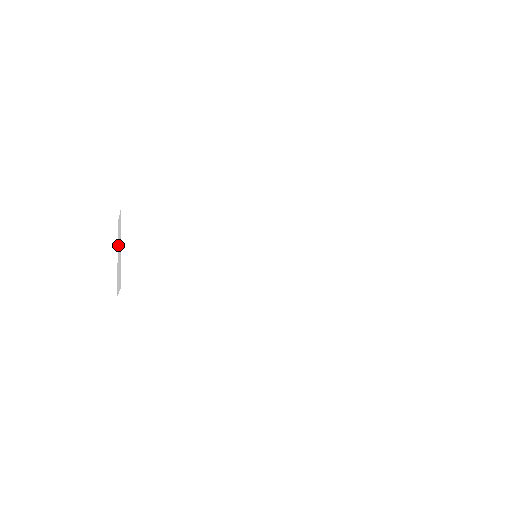
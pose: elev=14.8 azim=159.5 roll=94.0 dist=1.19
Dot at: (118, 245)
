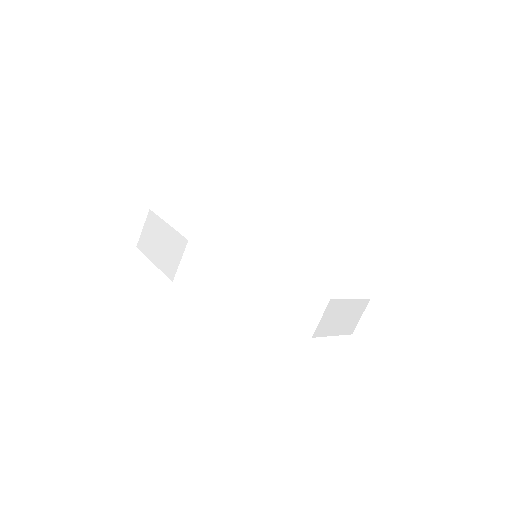
Dot at: occluded
